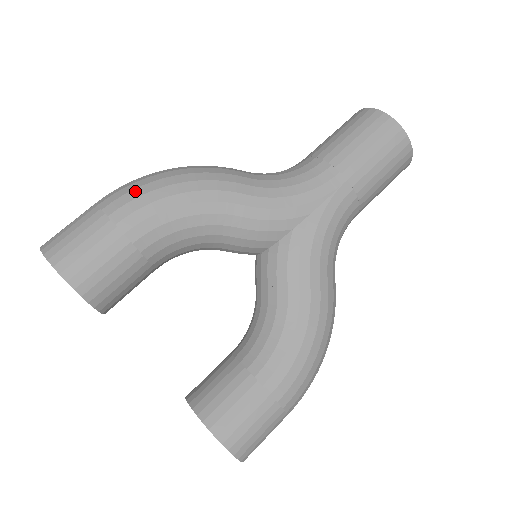
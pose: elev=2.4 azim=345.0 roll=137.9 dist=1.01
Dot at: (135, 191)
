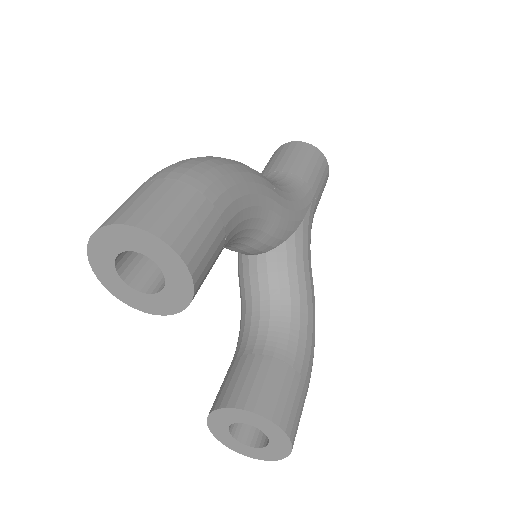
Dot at: (212, 171)
